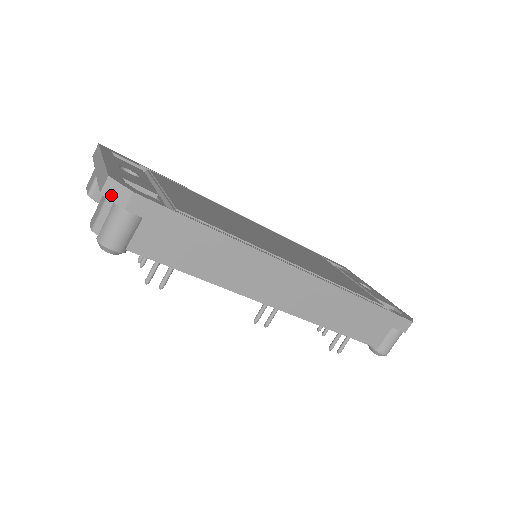
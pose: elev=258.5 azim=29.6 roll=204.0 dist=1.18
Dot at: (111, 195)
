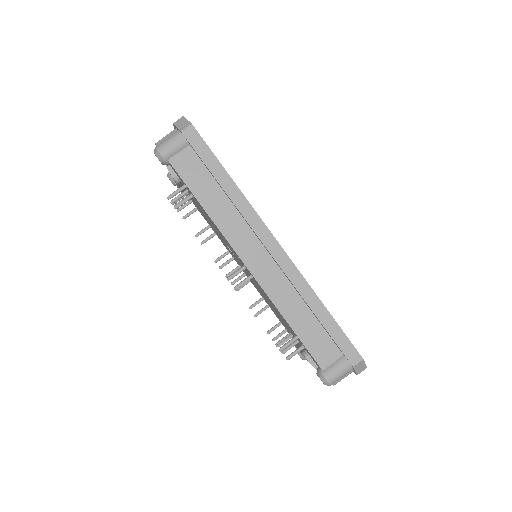
Dot at: (178, 124)
